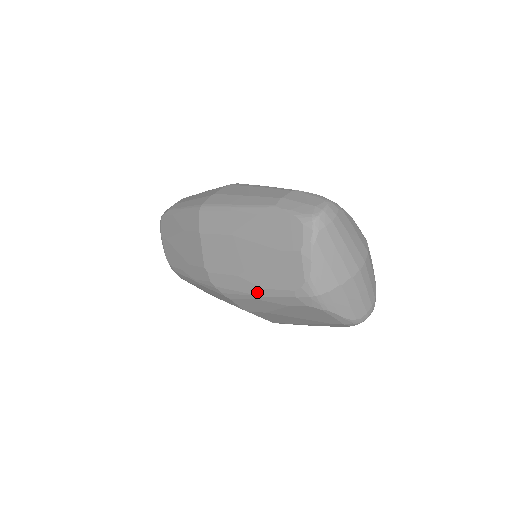
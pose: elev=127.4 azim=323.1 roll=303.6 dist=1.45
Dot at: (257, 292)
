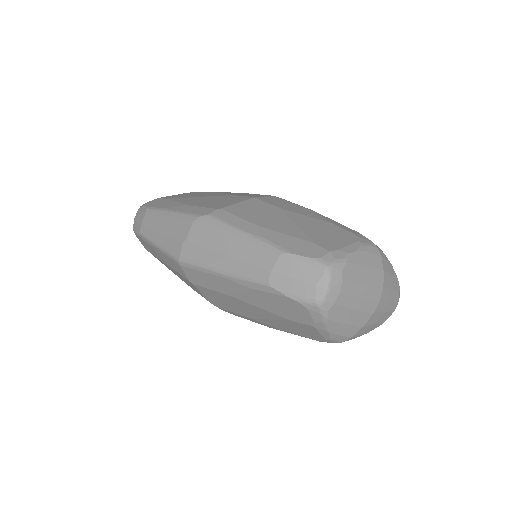
Dot at: occluded
